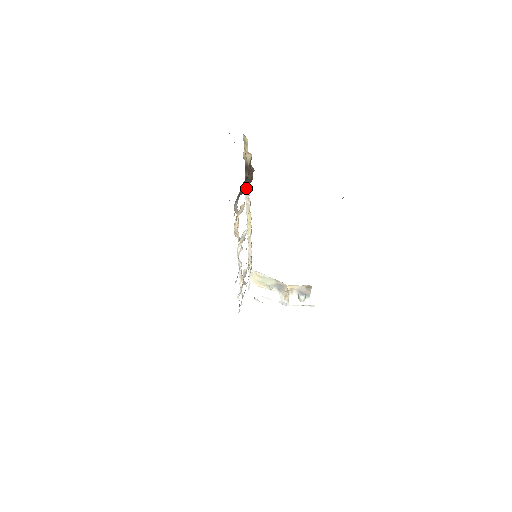
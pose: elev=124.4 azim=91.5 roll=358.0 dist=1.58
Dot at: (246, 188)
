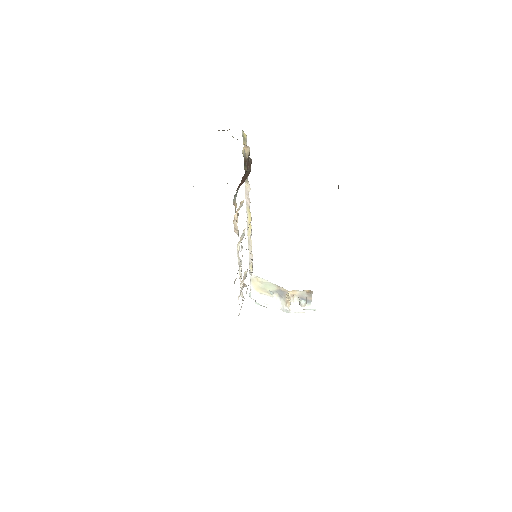
Dot at: (244, 180)
